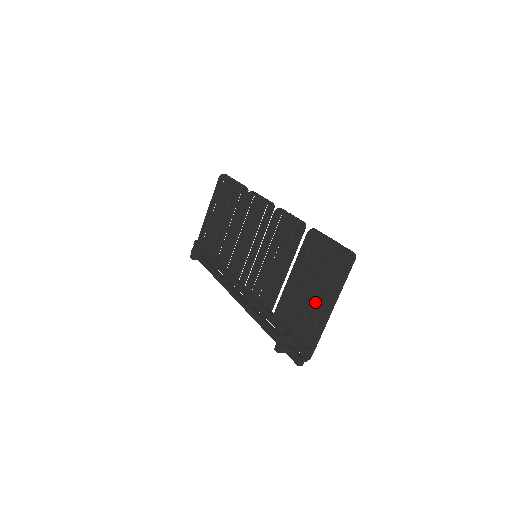
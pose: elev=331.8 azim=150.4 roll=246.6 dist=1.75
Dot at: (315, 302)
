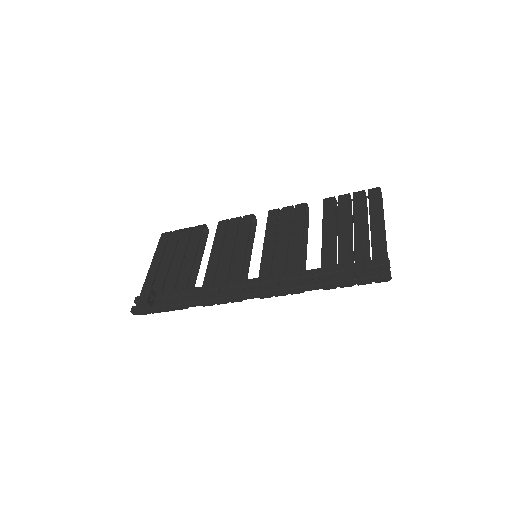
Dot at: (371, 226)
